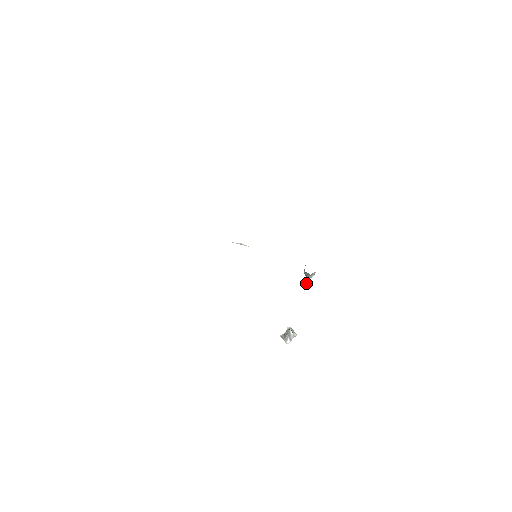
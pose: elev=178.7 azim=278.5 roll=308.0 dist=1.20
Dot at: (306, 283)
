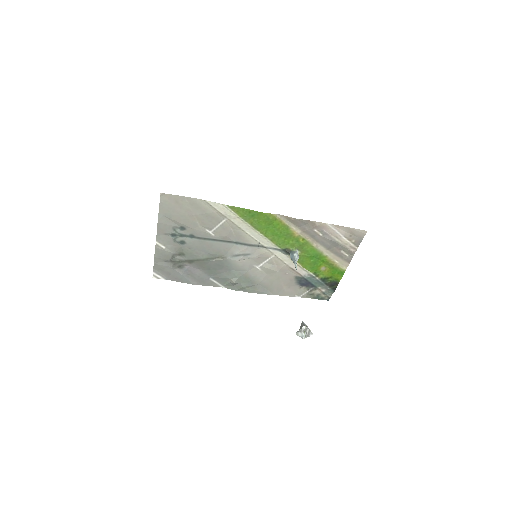
Dot at: (296, 267)
